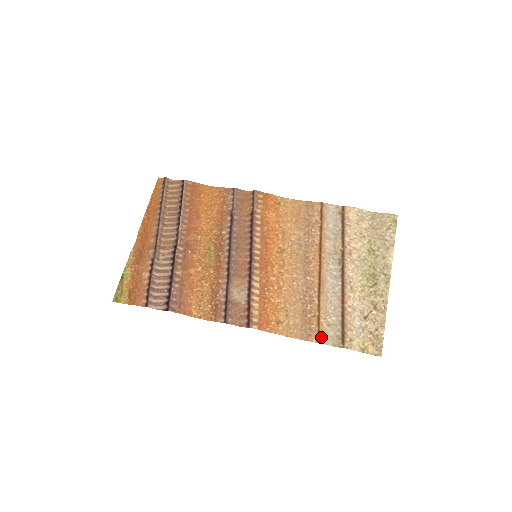
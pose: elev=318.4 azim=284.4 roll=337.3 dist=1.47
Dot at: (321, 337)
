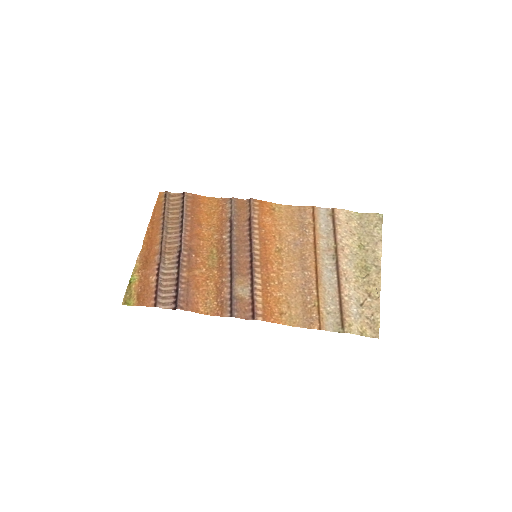
Dot at: (322, 324)
